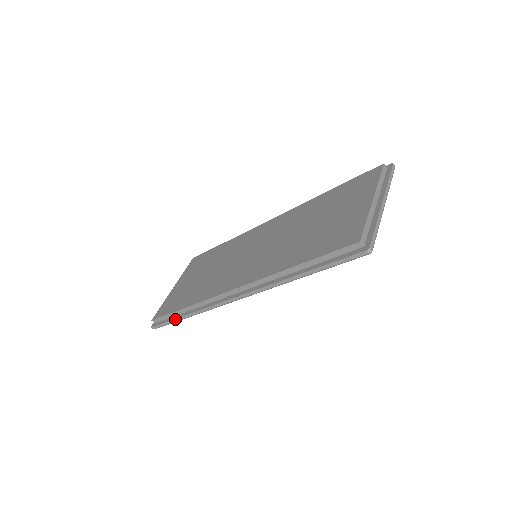
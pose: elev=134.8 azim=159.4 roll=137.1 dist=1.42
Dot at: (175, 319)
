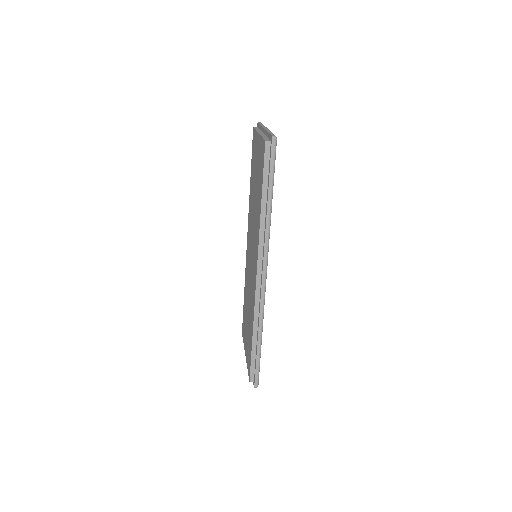
Dot at: (257, 353)
